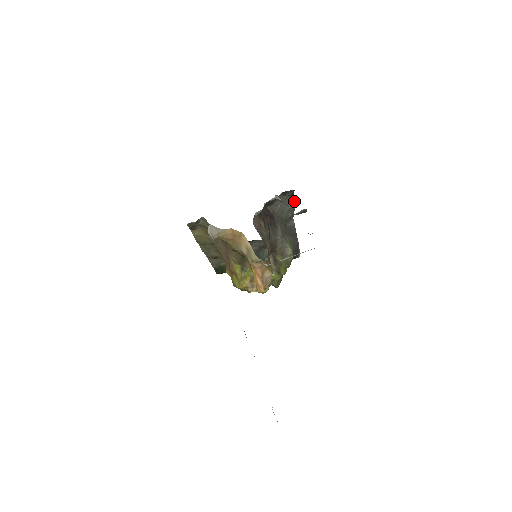
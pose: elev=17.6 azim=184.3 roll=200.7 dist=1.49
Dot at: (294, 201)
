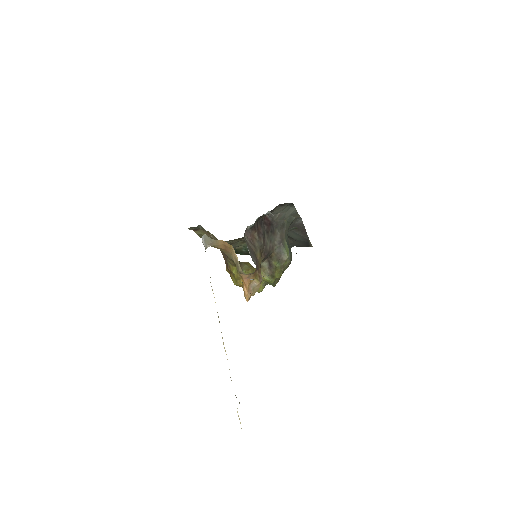
Dot at: (295, 208)
